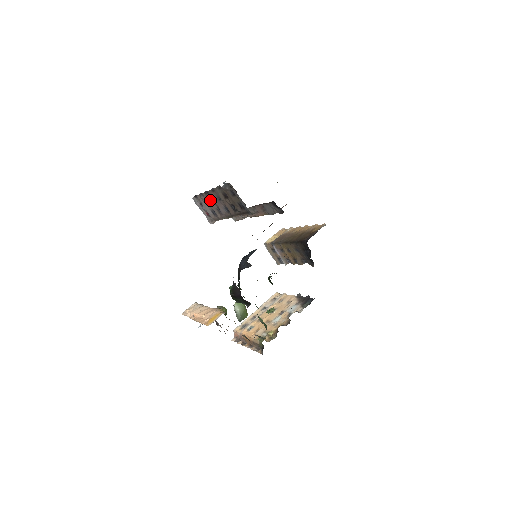
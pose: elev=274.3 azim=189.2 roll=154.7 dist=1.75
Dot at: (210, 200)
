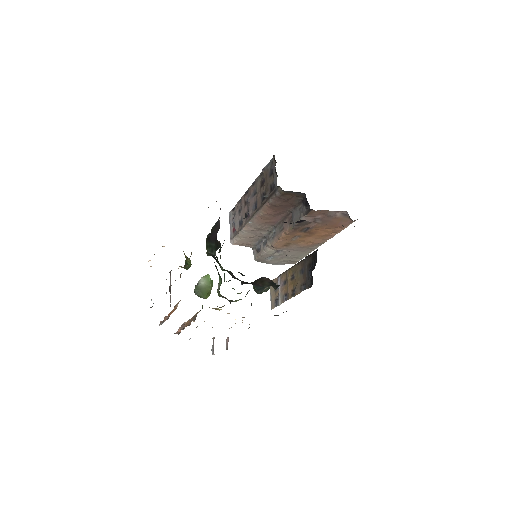
Dot at: (245, 202)
